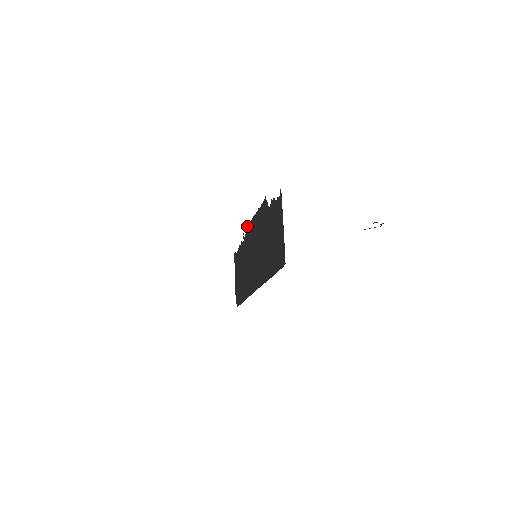
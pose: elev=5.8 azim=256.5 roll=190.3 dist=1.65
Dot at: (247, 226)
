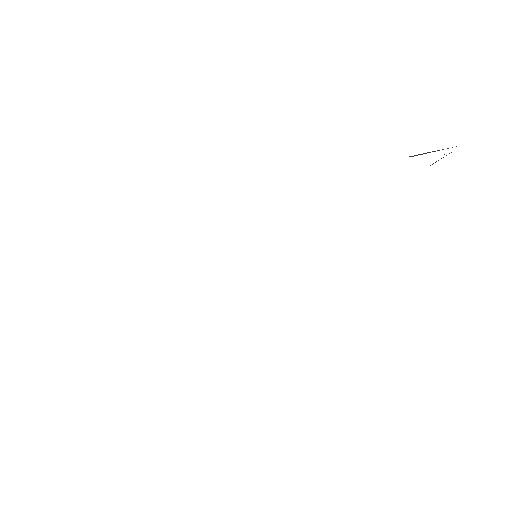
Dot at: occluded
